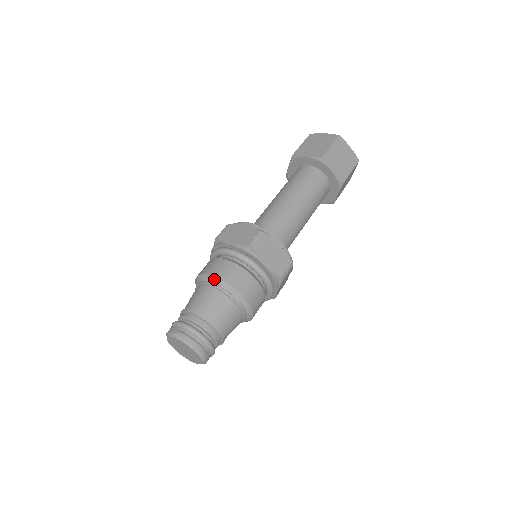
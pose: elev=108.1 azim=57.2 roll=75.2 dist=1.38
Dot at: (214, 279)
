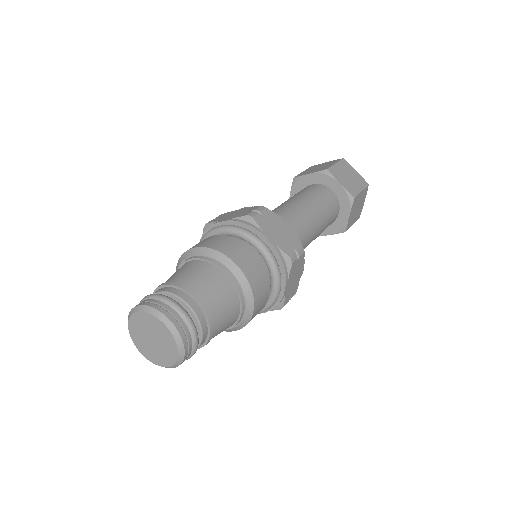
Dot at: (200, 249)
